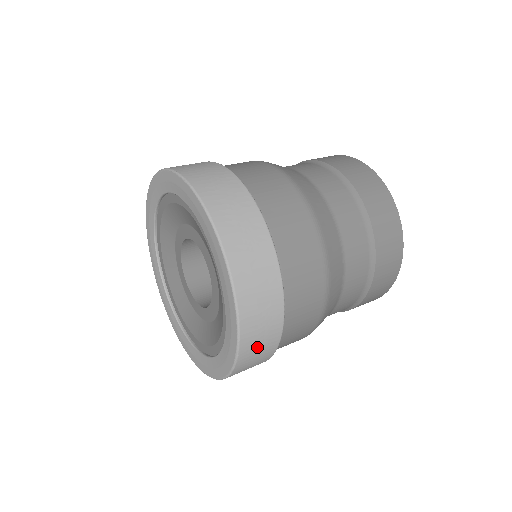
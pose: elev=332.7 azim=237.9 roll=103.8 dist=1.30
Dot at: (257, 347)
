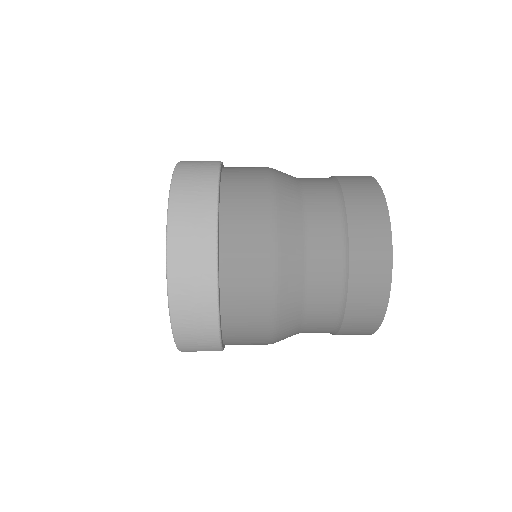
Dot at: (189, 267)
